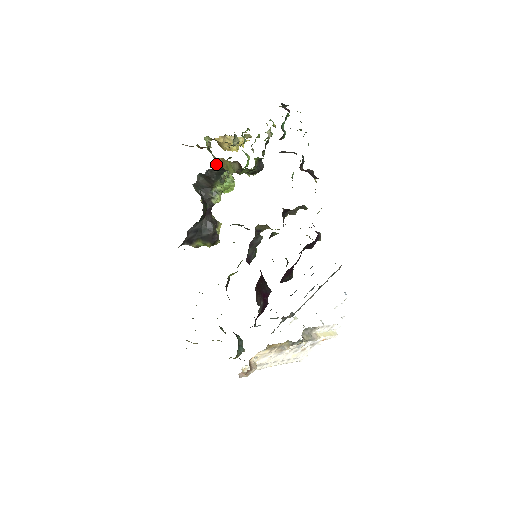
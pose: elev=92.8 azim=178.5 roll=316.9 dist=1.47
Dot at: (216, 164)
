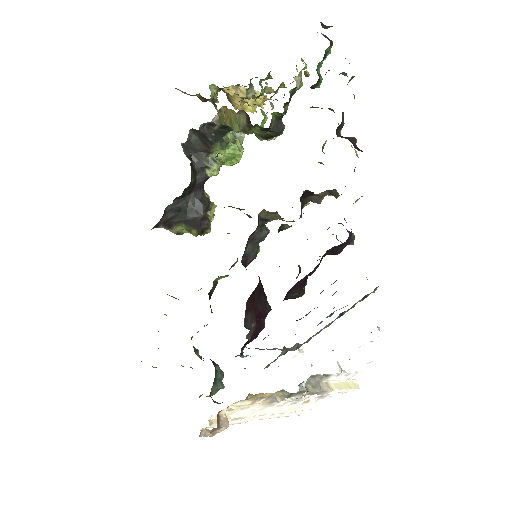
Dot at: (215, 115)
